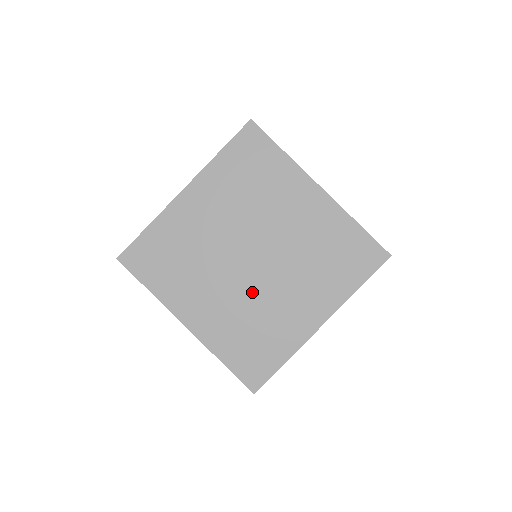
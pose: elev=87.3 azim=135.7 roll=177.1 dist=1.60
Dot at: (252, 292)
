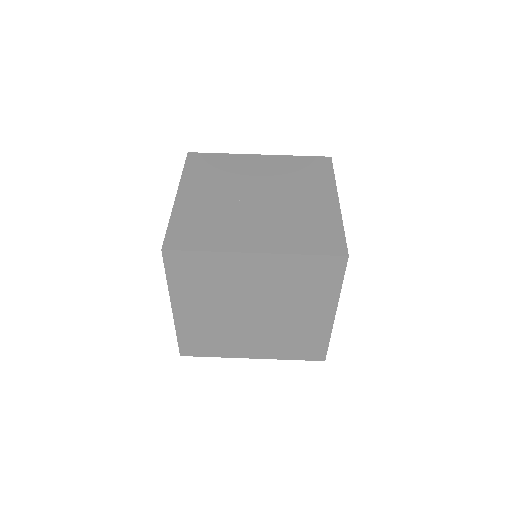
Dot at: (235, 209)
